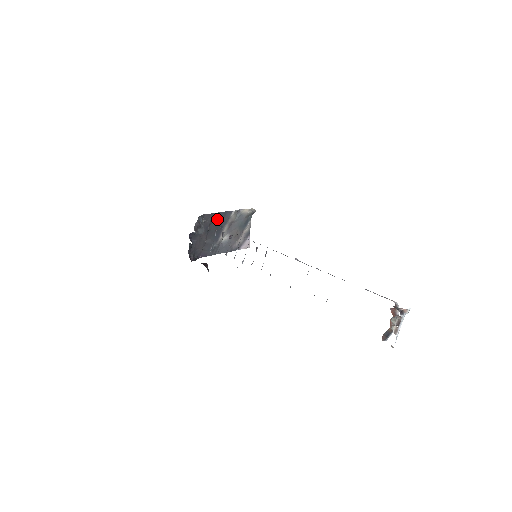
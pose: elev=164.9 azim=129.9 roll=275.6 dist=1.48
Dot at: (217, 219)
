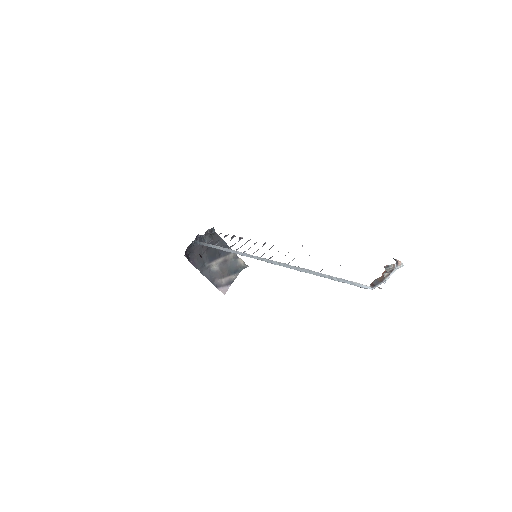
Dot at: occluded
